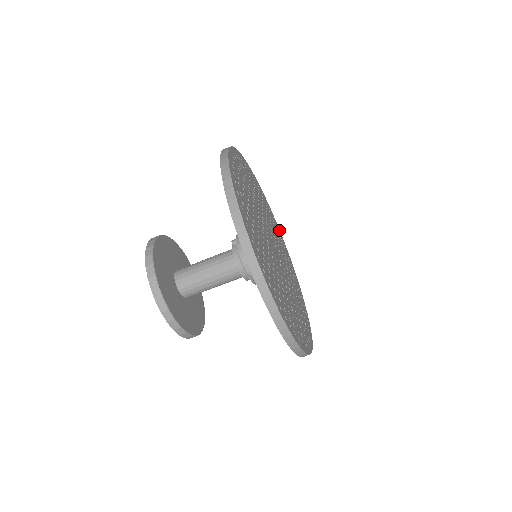
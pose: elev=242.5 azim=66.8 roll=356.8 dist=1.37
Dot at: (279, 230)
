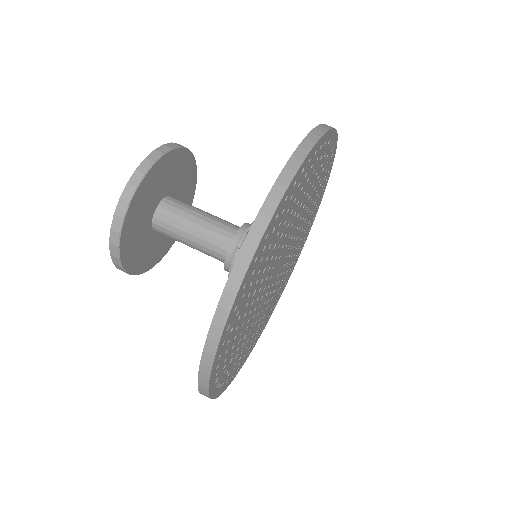
Dot at: (249, 354)
